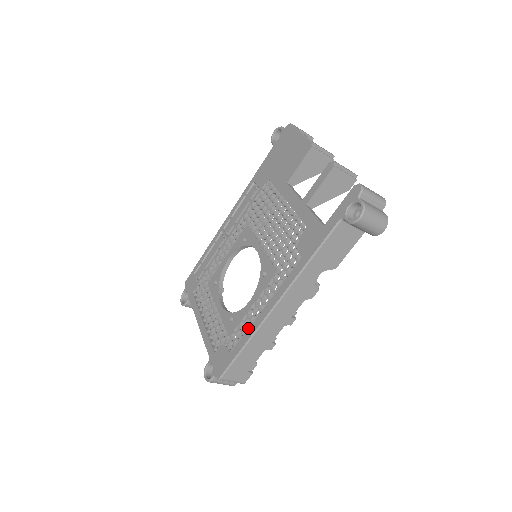
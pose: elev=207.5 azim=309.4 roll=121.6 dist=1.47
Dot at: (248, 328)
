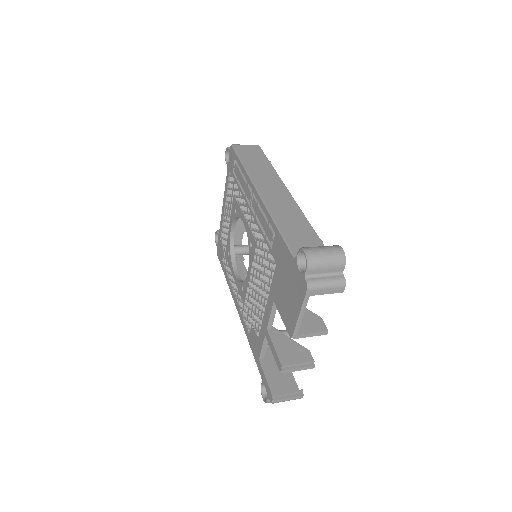
Dot at: (229, 278)
